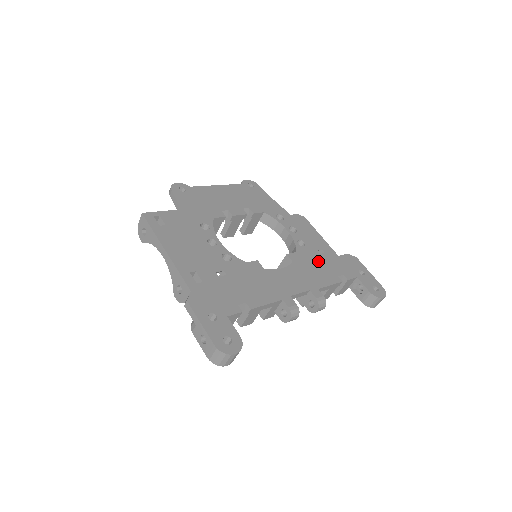
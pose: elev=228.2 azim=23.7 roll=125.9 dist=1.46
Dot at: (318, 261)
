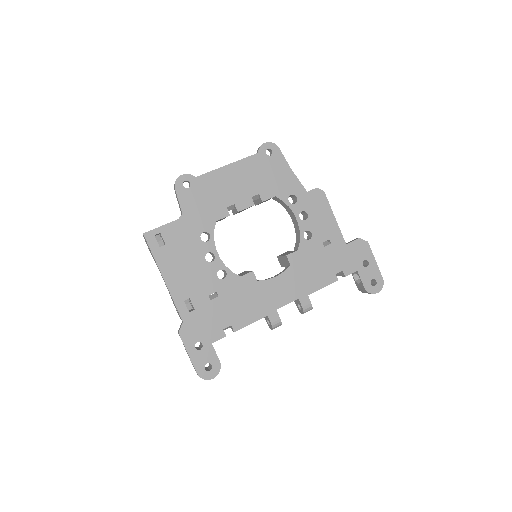
Dot at: (319, 258)
